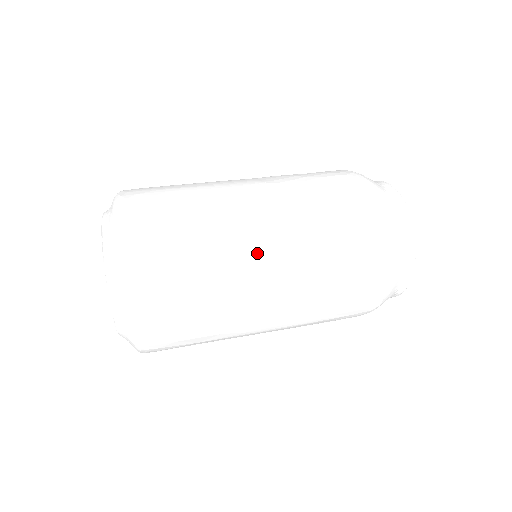
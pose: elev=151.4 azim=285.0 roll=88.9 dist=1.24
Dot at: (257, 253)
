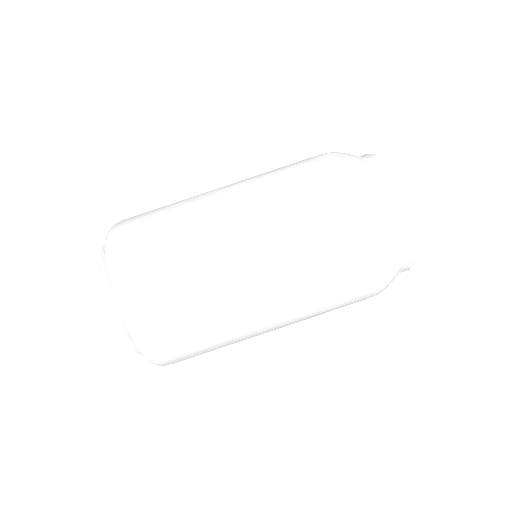
Dot at: occluded
